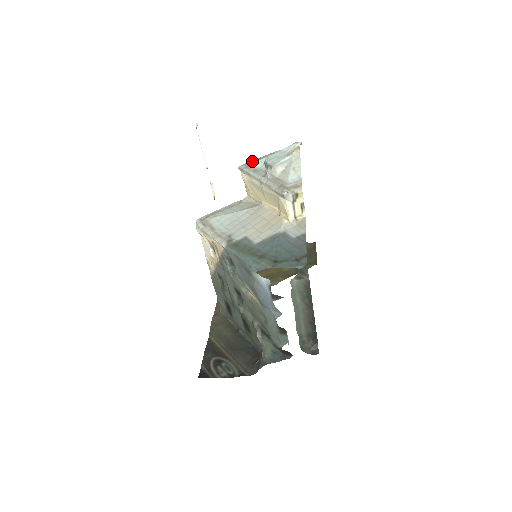
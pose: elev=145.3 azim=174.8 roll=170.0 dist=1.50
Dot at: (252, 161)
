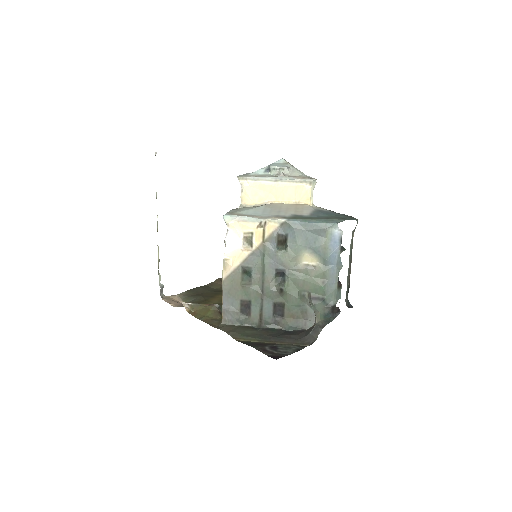
Dot at: occluded
